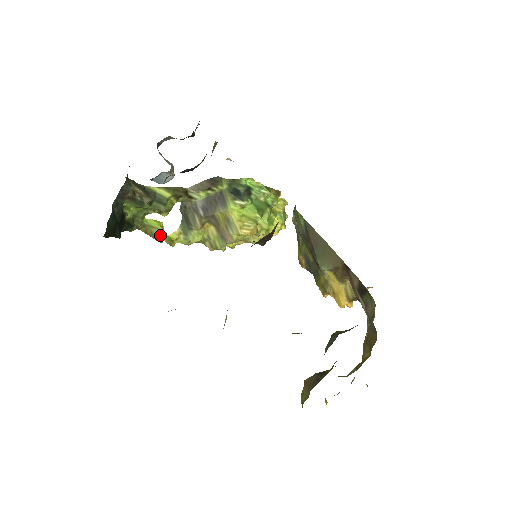
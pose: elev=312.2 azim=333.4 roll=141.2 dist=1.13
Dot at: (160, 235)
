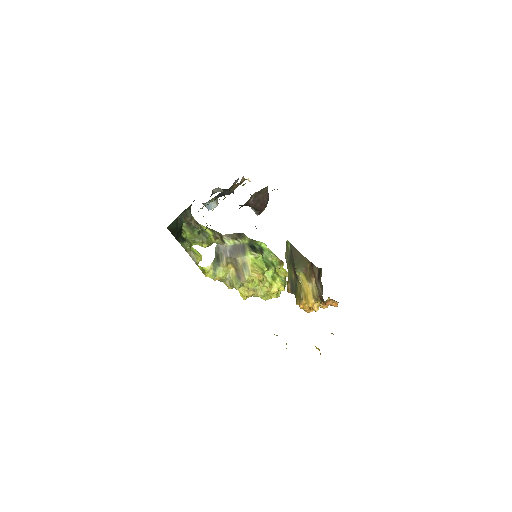
Dot at: (198, 259)
